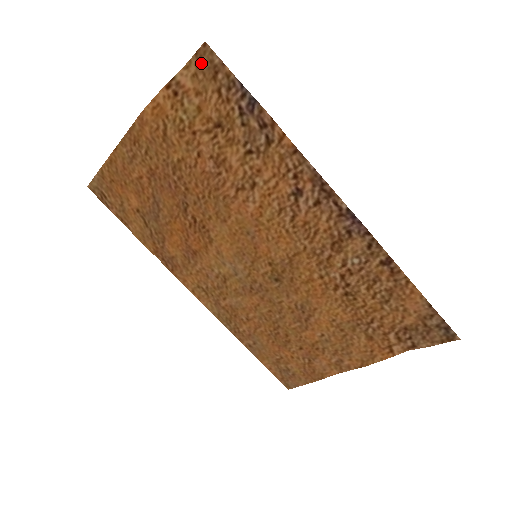
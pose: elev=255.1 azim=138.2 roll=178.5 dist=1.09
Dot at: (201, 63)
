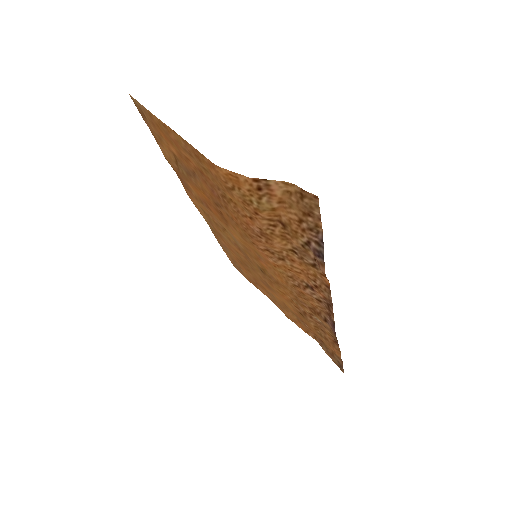
Dot at: (302, 197)
